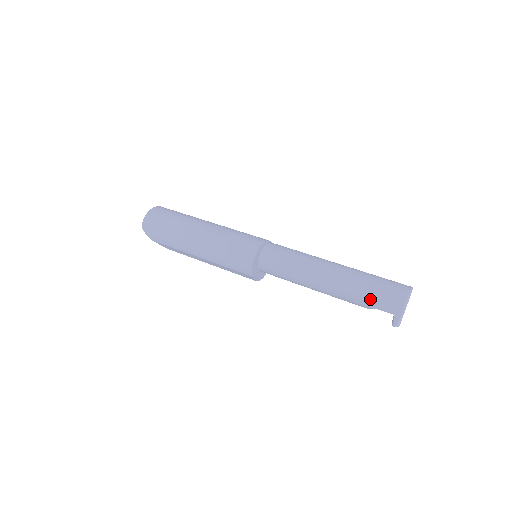
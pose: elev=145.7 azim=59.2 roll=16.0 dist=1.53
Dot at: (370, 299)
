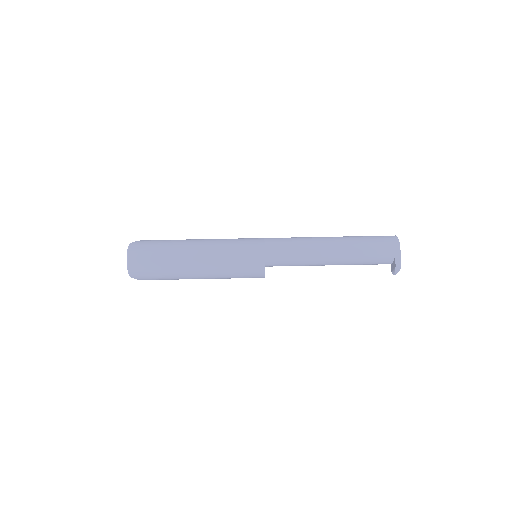
Dot at: (371, 263)
